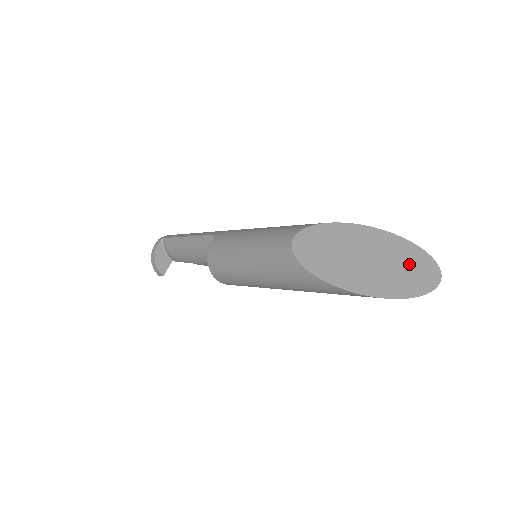
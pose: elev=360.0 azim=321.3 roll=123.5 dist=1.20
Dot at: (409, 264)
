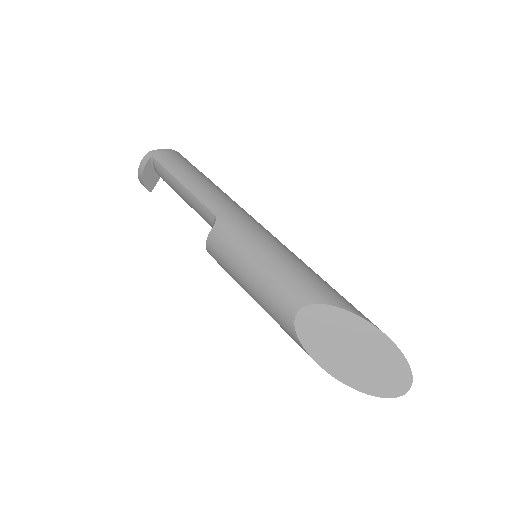
Dot at: (390, 370)
